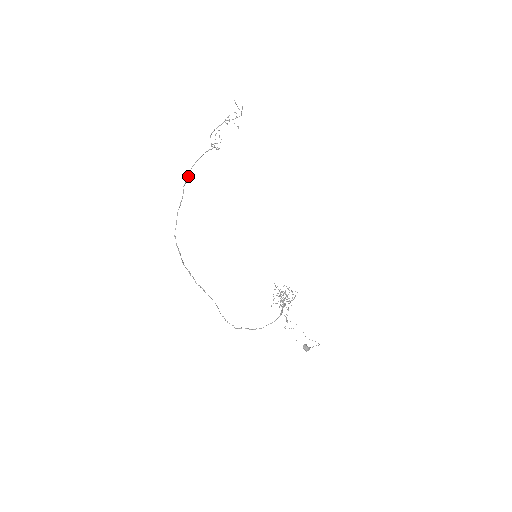
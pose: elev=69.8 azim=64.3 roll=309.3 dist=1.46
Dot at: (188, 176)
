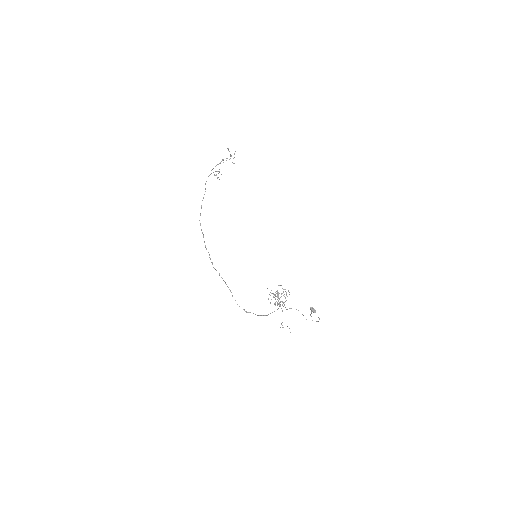
Dot at: (206, 181)
